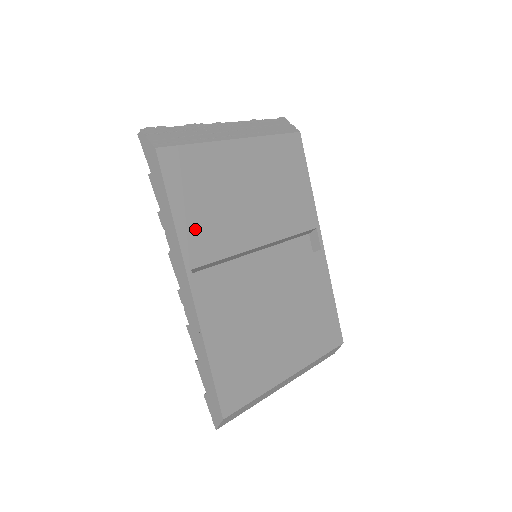
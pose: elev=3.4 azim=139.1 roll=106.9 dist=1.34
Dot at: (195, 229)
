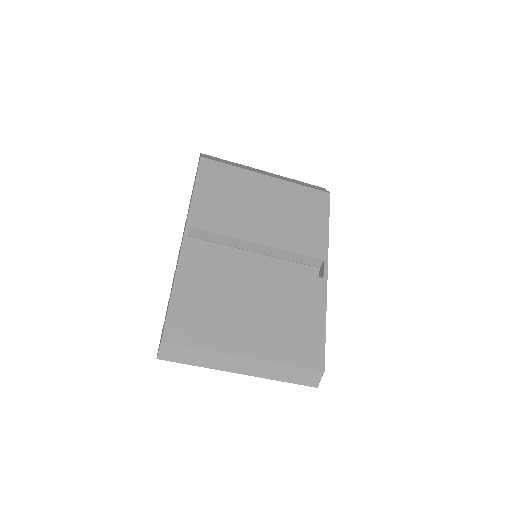
Dot at: (206, 207)
